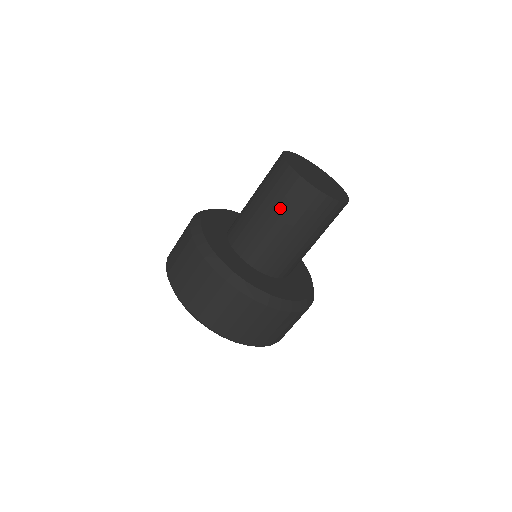
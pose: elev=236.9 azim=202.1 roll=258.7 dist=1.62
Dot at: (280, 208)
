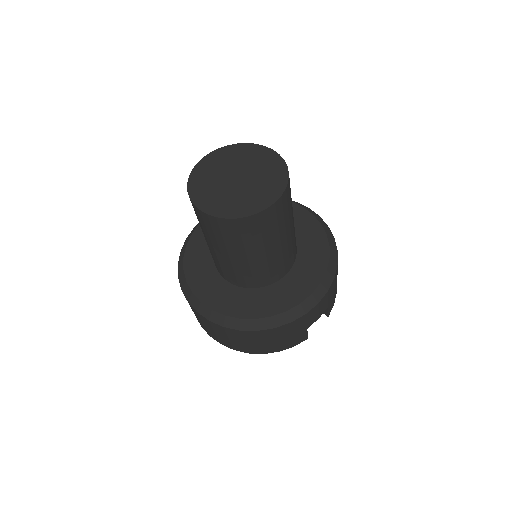
Dot at: (202, 229)
